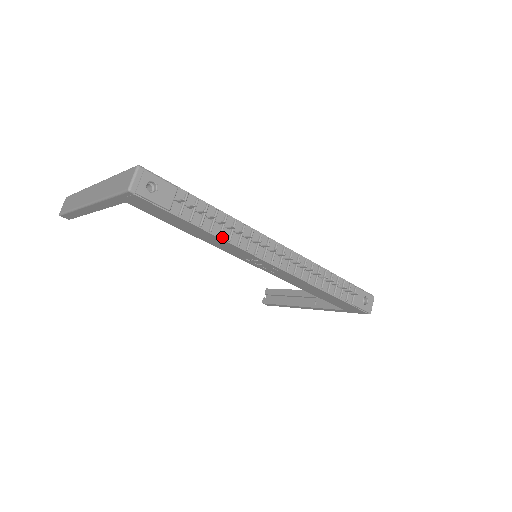
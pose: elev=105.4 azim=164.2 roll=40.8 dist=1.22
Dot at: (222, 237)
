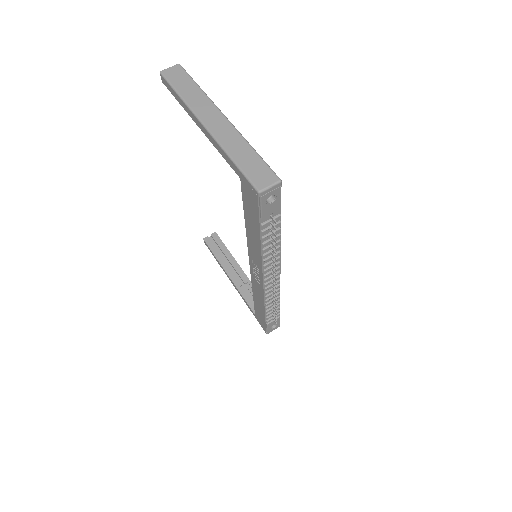
Dot at: (263, 250)
